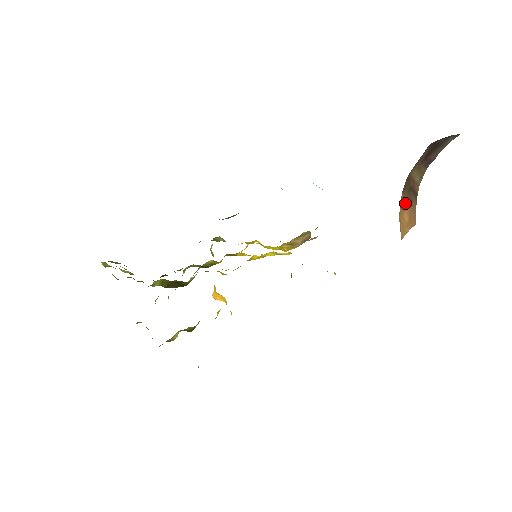
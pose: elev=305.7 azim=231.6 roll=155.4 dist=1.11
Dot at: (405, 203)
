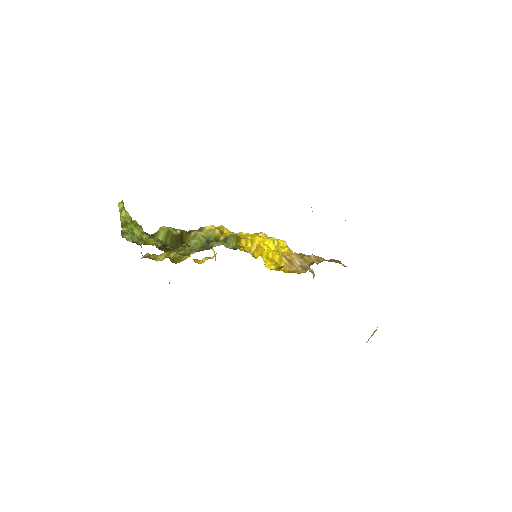
Dot at: occluded
